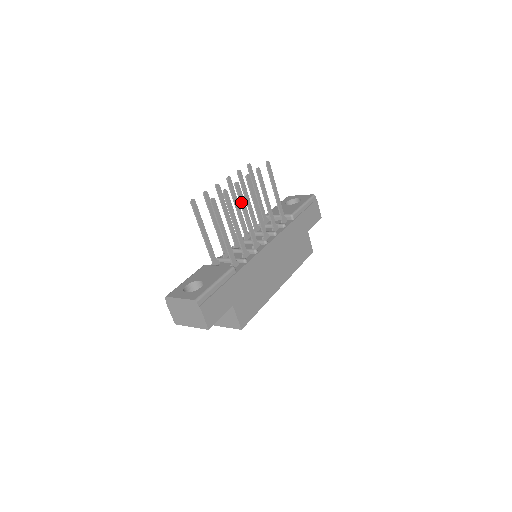
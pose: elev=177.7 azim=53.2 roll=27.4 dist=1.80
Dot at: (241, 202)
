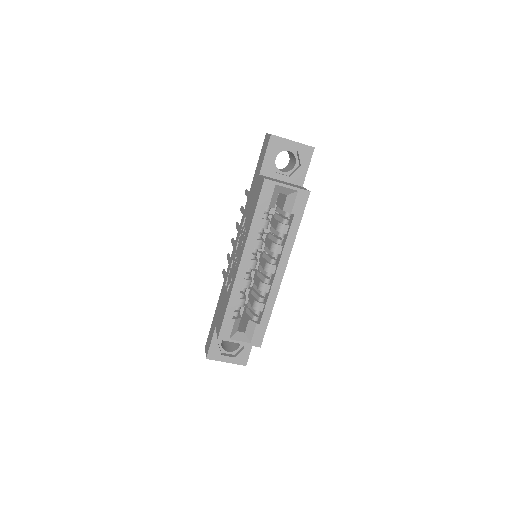
Dot at: occluded
